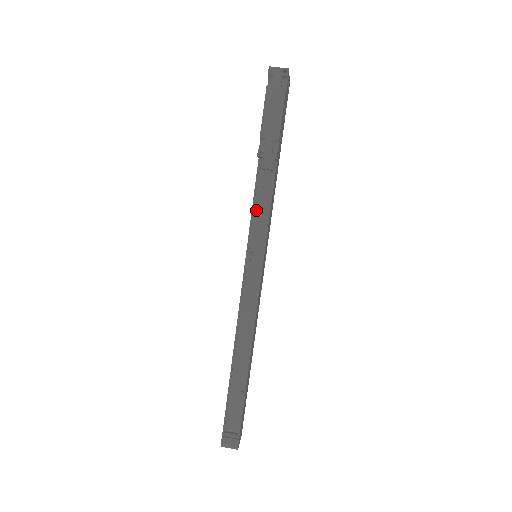
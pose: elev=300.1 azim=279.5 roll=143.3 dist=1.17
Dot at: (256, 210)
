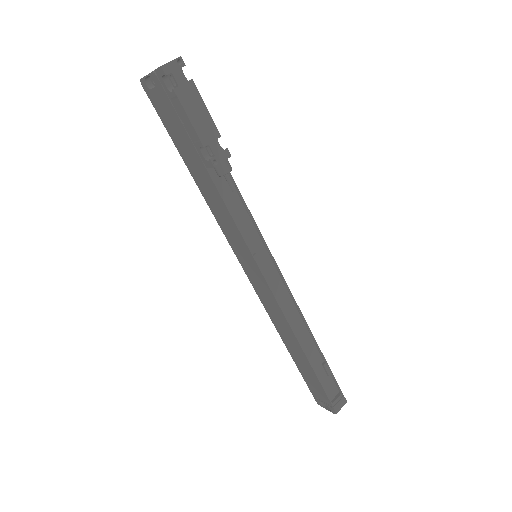
Dot at: (235, 217)
